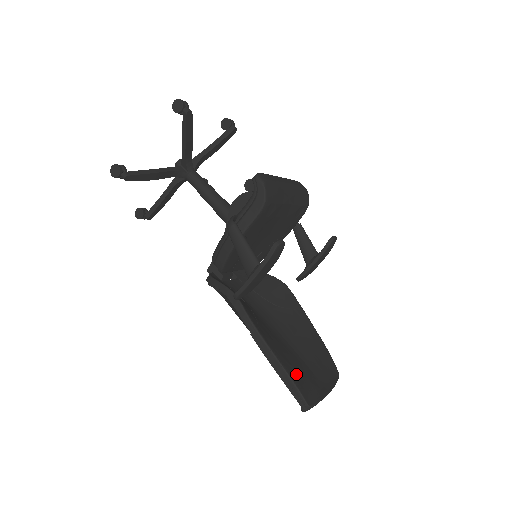
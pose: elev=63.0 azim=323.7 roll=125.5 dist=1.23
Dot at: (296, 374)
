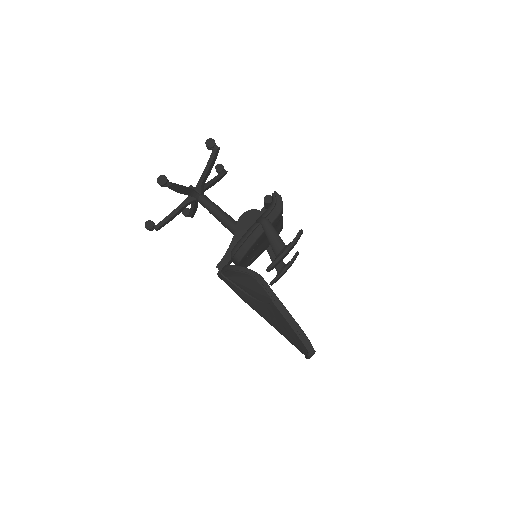
Dot at: occluded
